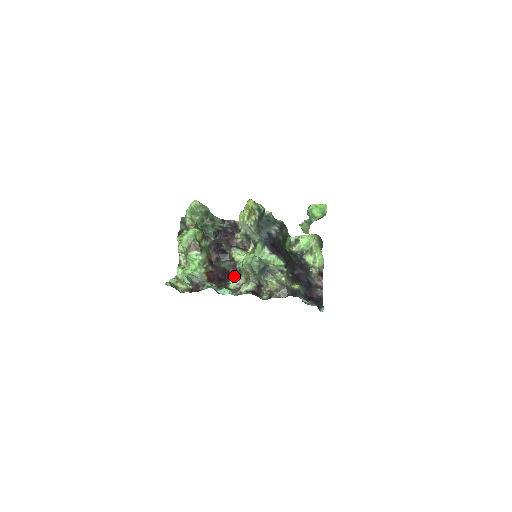
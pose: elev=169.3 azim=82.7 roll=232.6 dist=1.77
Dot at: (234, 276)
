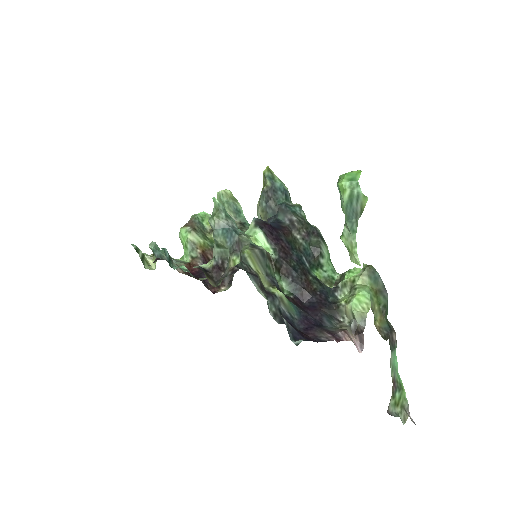
Dot at: (226, 289)
